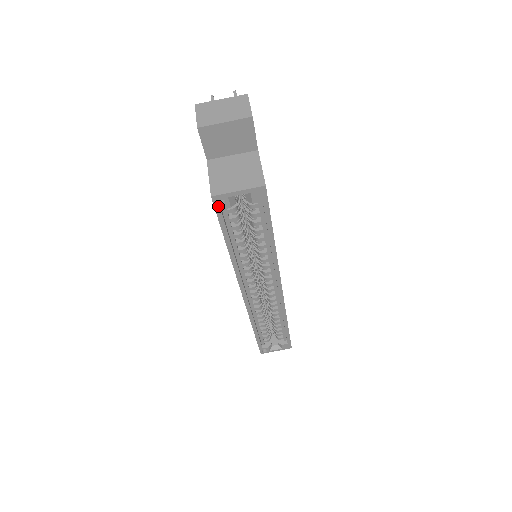
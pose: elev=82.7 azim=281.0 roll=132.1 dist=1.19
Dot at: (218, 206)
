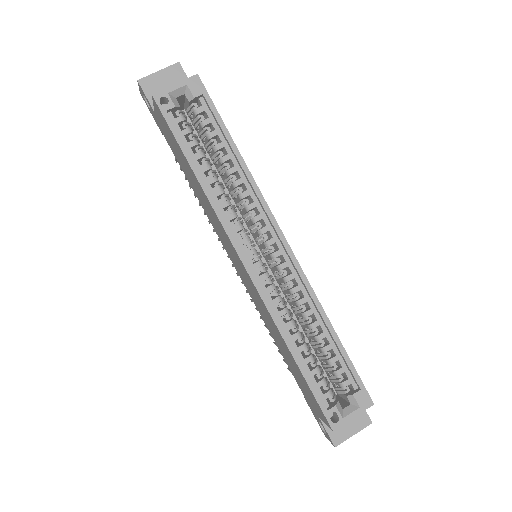
Dot at: (162, 107)
